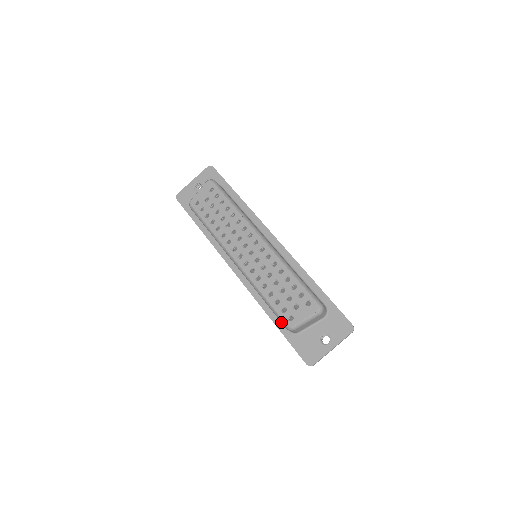
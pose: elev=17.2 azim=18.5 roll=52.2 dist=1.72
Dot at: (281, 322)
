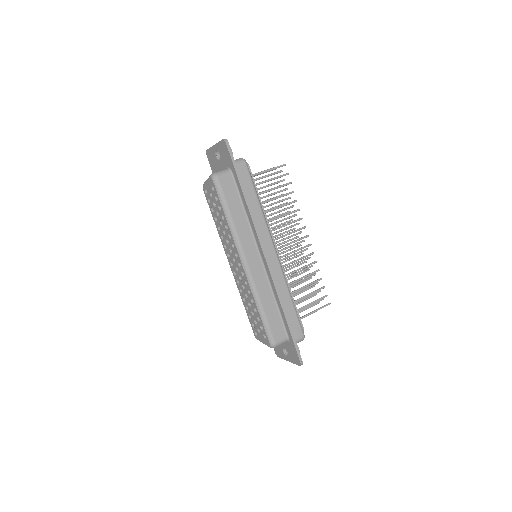
Dot at: occluded
